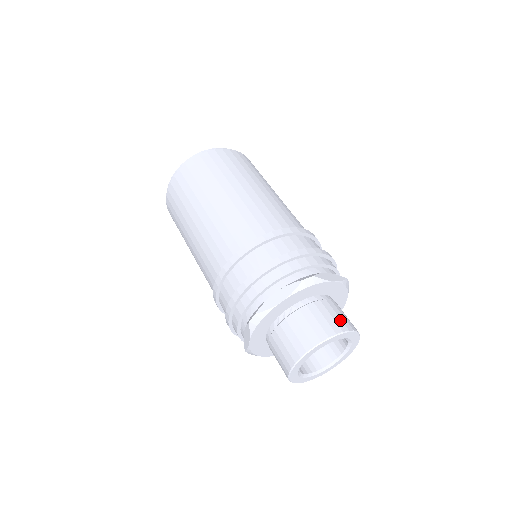
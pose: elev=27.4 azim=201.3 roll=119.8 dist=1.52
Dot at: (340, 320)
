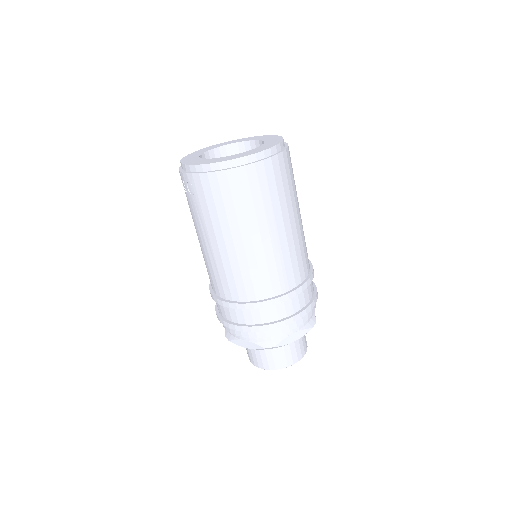
Dot at: occluded
